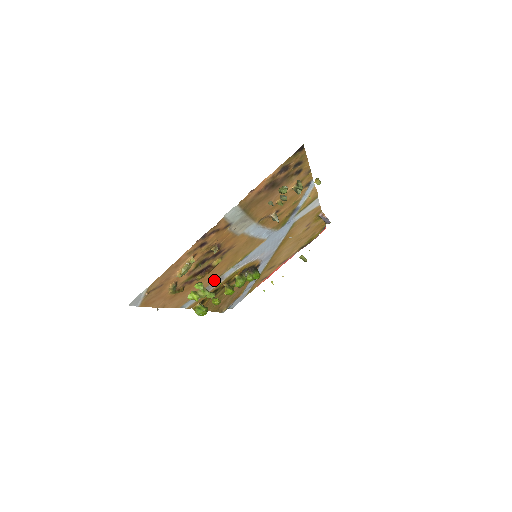
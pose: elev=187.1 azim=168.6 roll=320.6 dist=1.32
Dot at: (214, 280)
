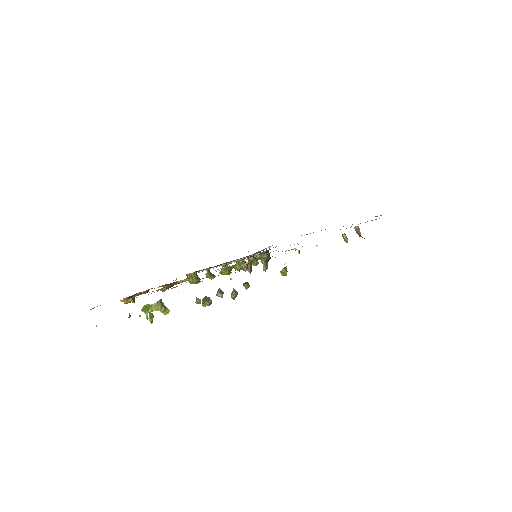
Dot at: (150, 321)
